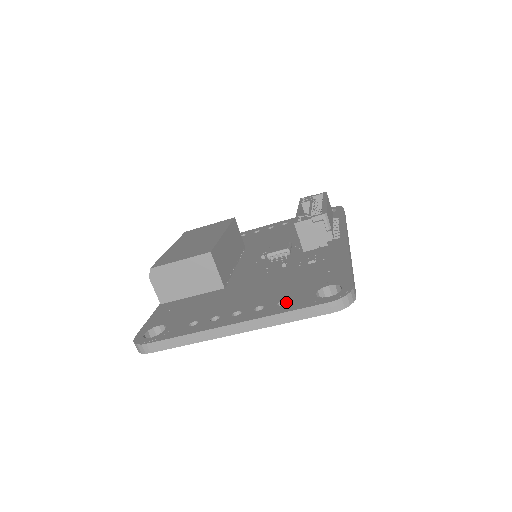
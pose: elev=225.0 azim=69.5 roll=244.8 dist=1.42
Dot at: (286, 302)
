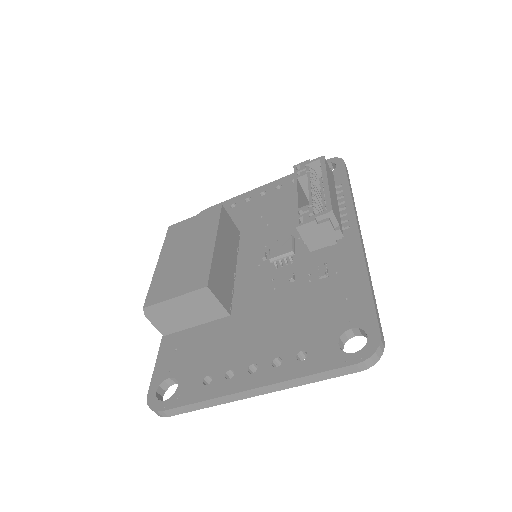
Dot at: (305, 352)
